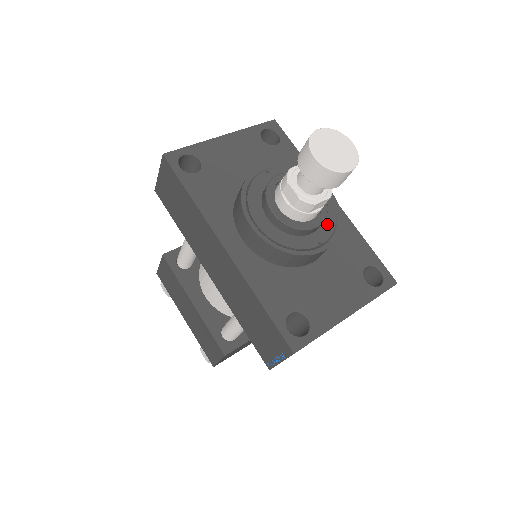
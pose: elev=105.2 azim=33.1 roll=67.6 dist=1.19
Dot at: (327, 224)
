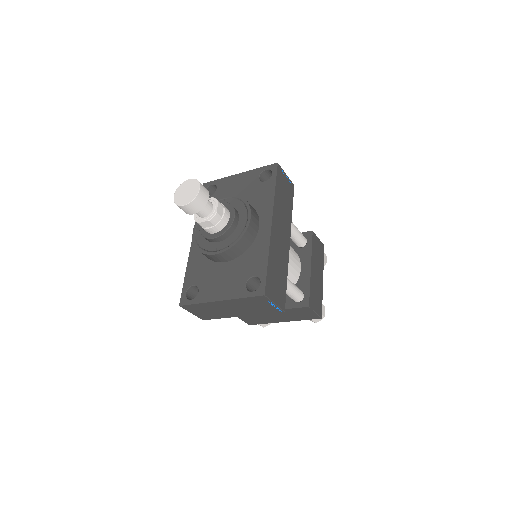
Dot at: (230, 239)
